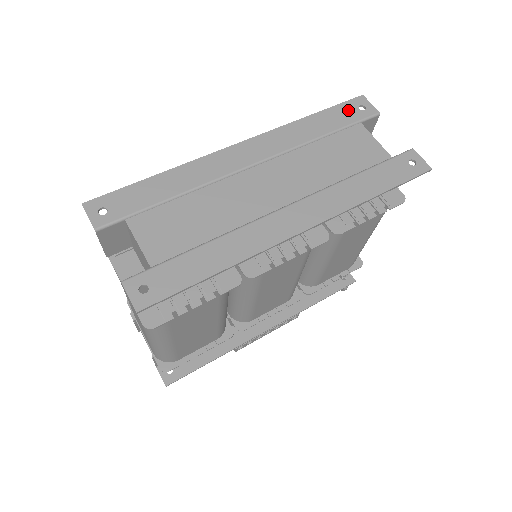
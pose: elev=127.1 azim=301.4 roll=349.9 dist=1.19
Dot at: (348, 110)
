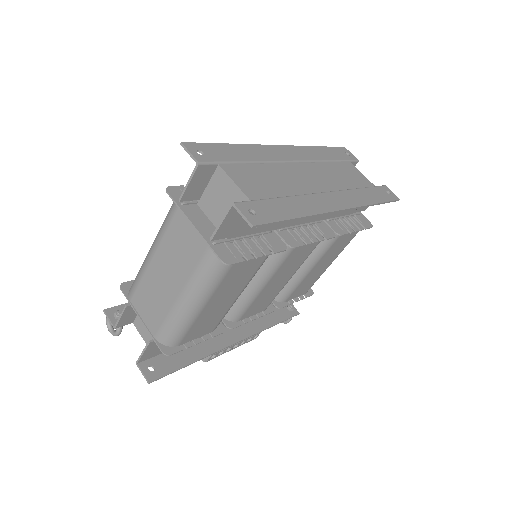
Dot at: (340, 152)
